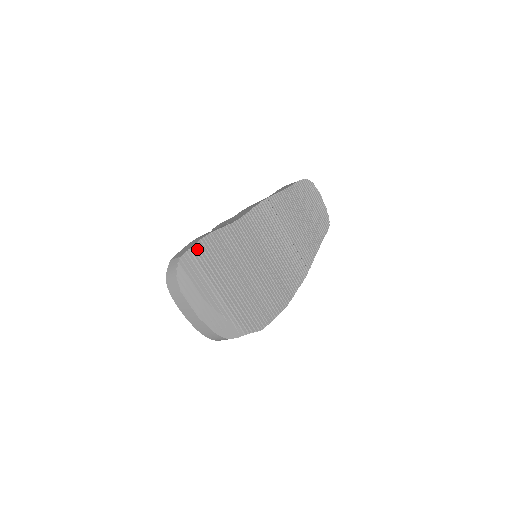
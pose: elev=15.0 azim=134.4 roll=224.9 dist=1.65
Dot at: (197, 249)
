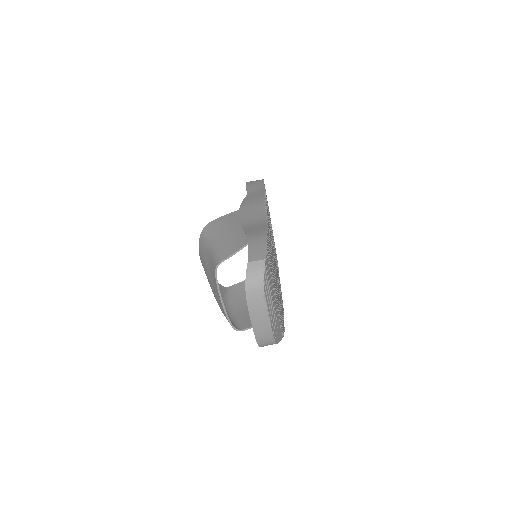
Dot at: occluded
